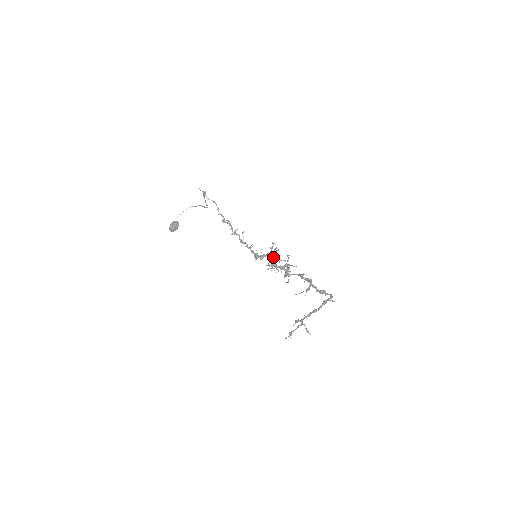
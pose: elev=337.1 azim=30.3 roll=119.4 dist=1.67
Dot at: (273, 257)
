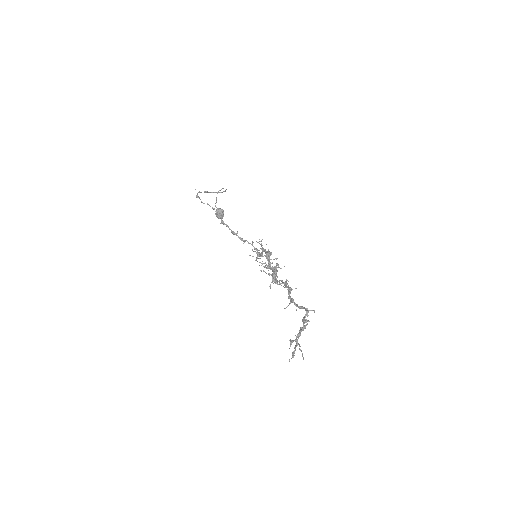
Dot at: (266, 257)
